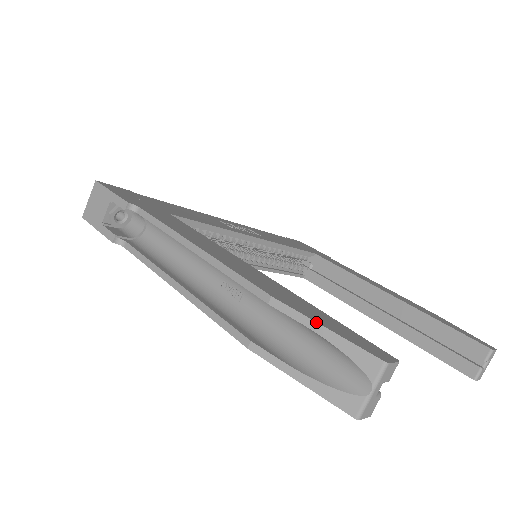
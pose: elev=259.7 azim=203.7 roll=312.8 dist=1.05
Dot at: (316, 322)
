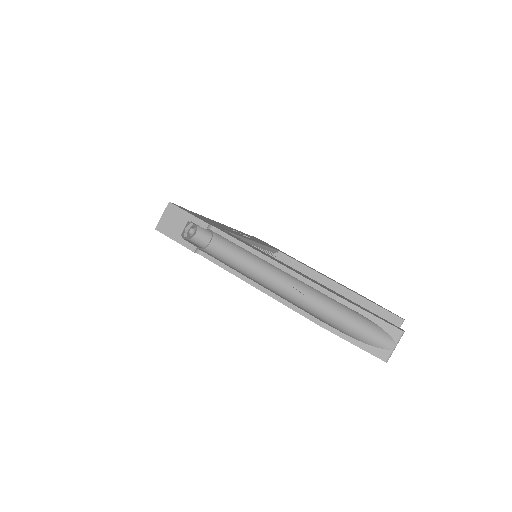
Dot at: (365, 310)
